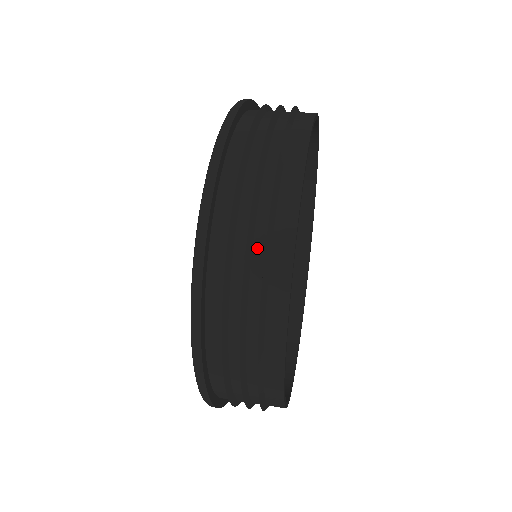
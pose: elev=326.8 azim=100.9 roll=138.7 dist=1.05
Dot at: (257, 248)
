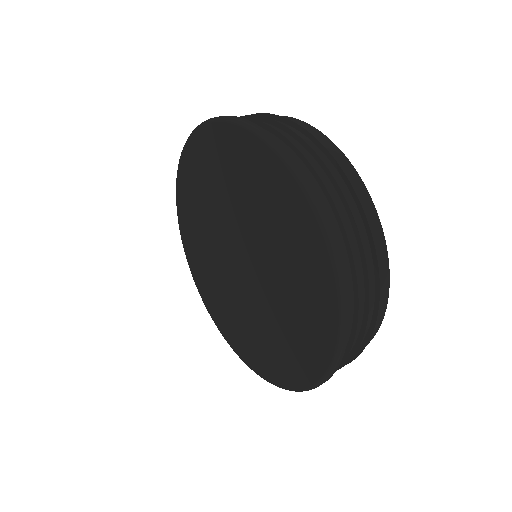
Dot at: (369, 311)
